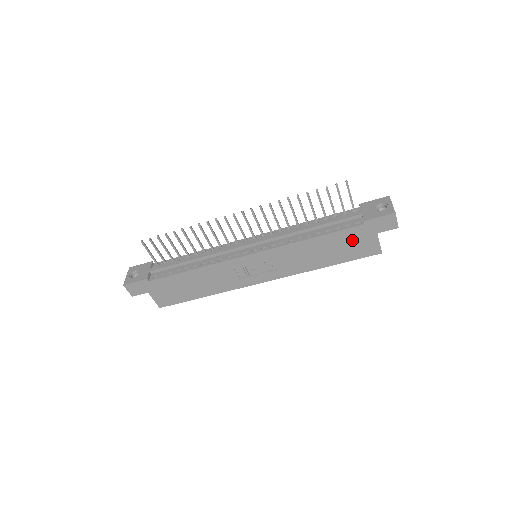
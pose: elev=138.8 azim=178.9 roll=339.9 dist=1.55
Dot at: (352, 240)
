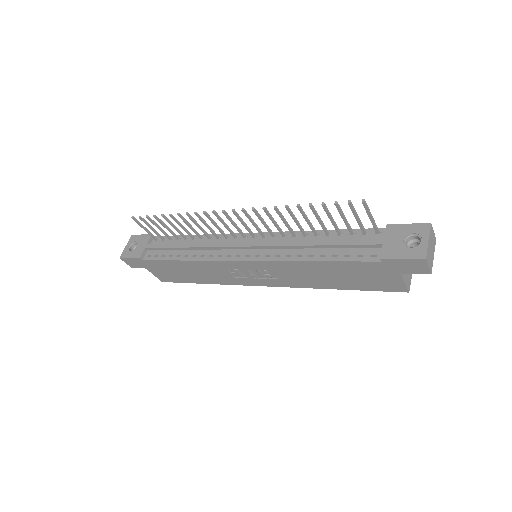
Dot at: (366, 273)
